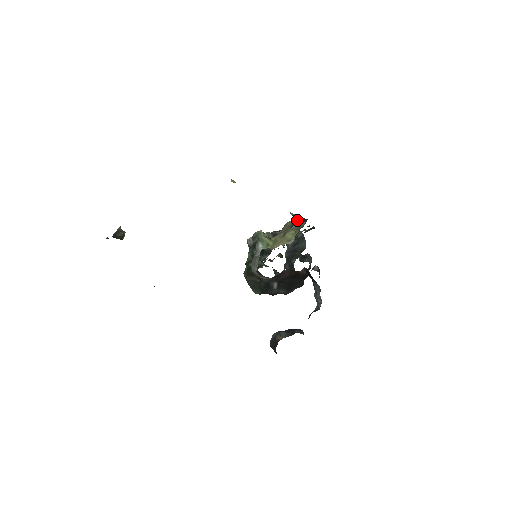
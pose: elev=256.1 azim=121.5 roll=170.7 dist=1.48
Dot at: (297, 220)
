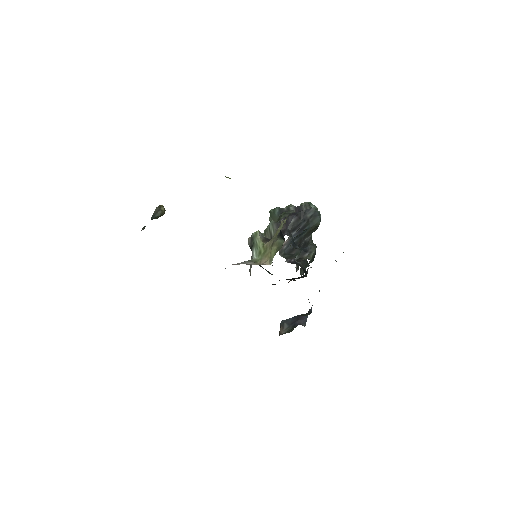
Dot at: (280, 234)
